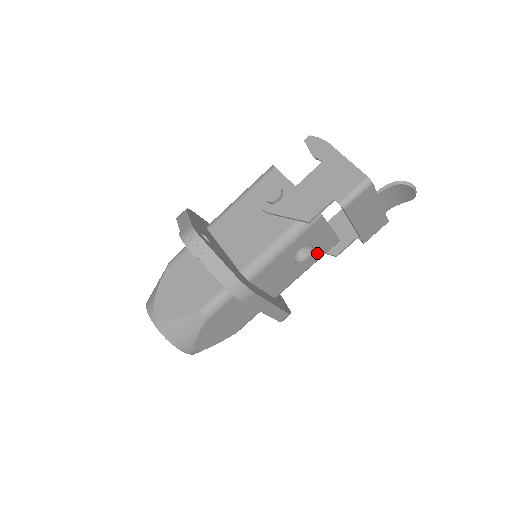
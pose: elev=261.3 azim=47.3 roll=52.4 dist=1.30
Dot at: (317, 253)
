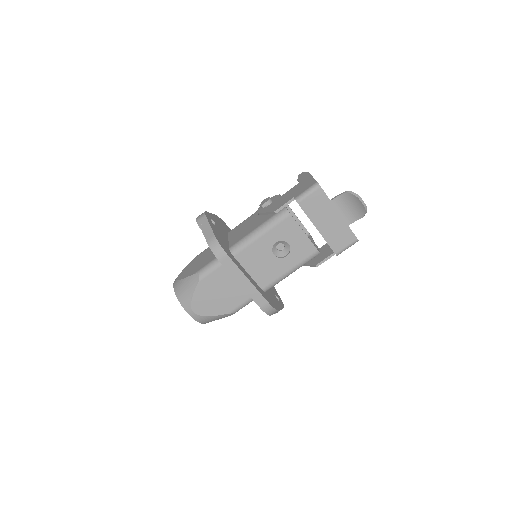
Dot at: (296, 255)
